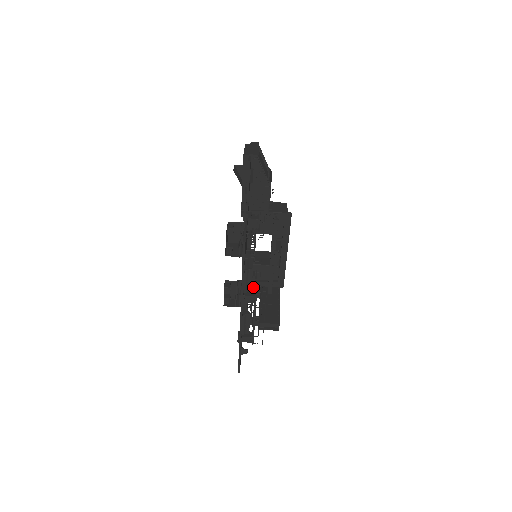
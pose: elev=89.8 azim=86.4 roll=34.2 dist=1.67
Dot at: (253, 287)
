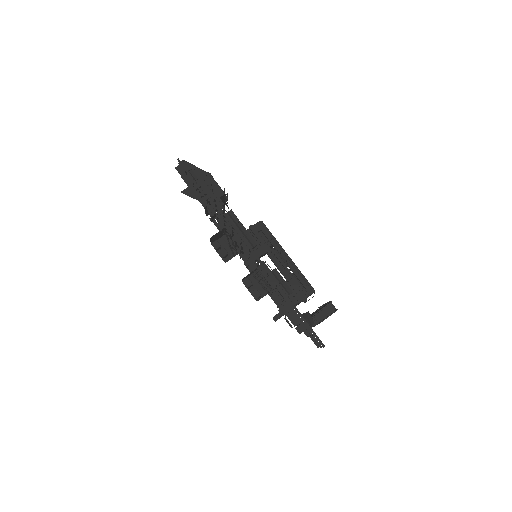
Dot at: occluded
